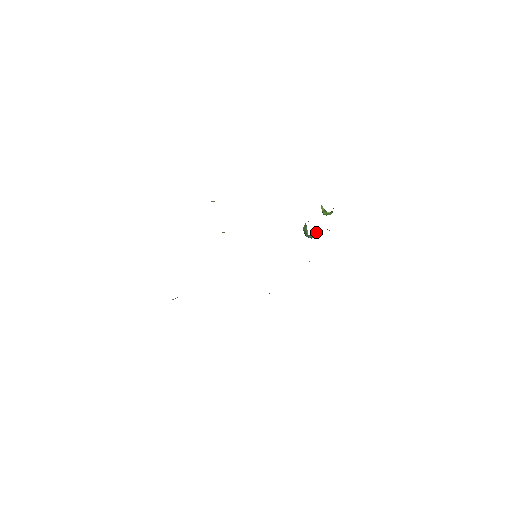
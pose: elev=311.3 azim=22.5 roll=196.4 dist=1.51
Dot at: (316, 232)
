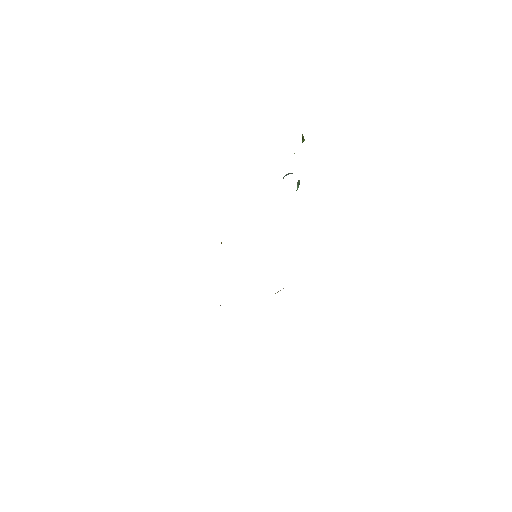
Dot at: (297, 184)
